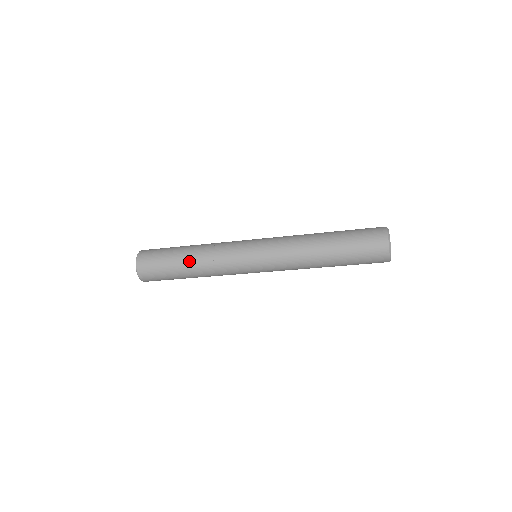
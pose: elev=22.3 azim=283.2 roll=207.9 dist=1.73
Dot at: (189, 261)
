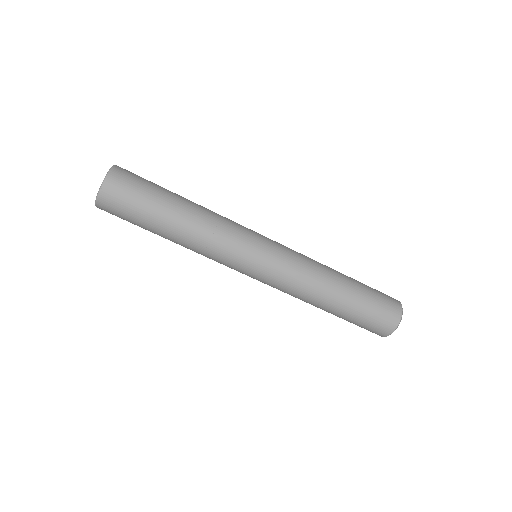
Dot at: (183, 214)
